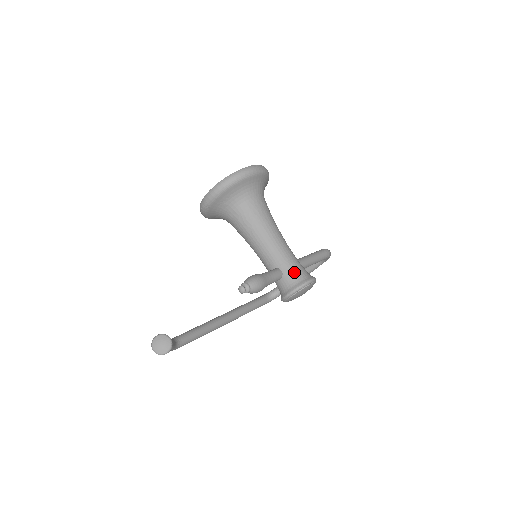
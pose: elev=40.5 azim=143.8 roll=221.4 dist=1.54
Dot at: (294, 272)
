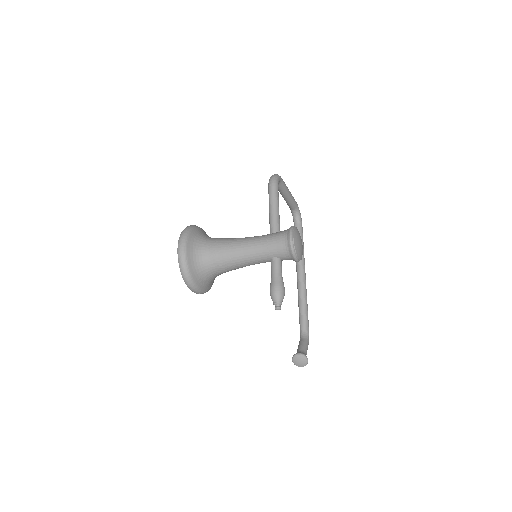
Dot at: (279, 249)
